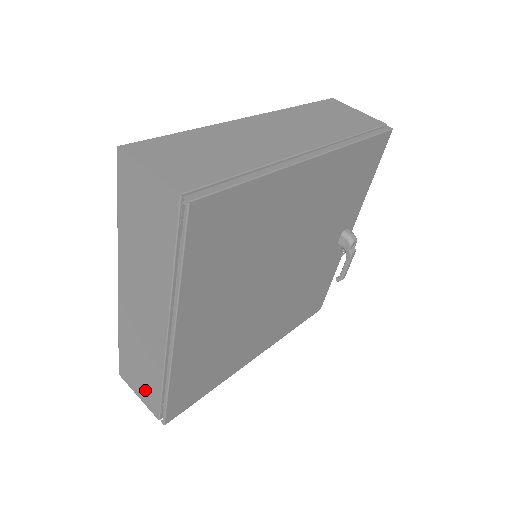
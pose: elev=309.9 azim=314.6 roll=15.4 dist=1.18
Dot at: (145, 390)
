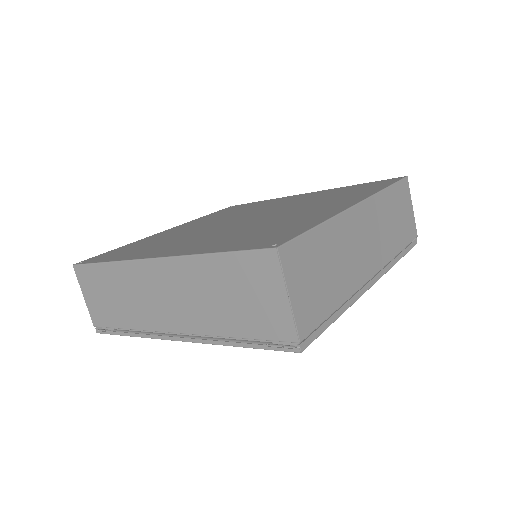
Dot at: (99, 306)
